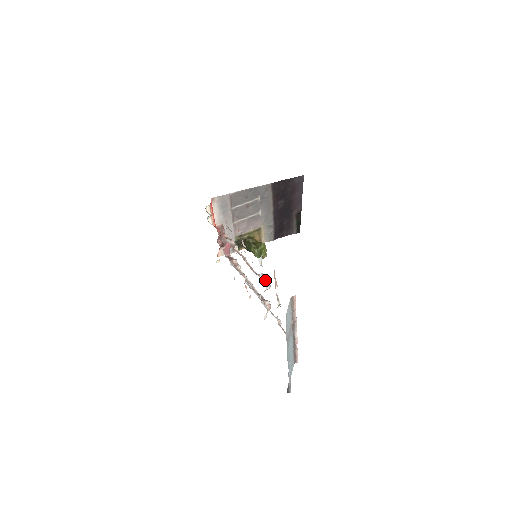
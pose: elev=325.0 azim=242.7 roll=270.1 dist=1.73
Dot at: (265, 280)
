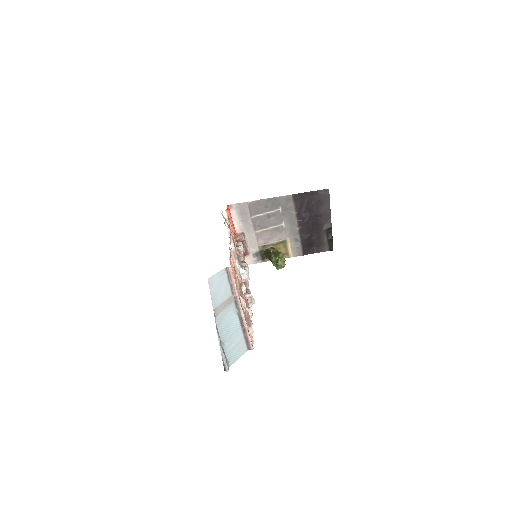
Dot at: (242, 269)
